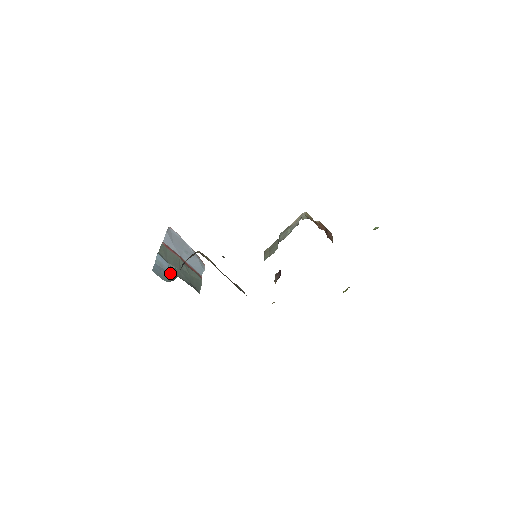
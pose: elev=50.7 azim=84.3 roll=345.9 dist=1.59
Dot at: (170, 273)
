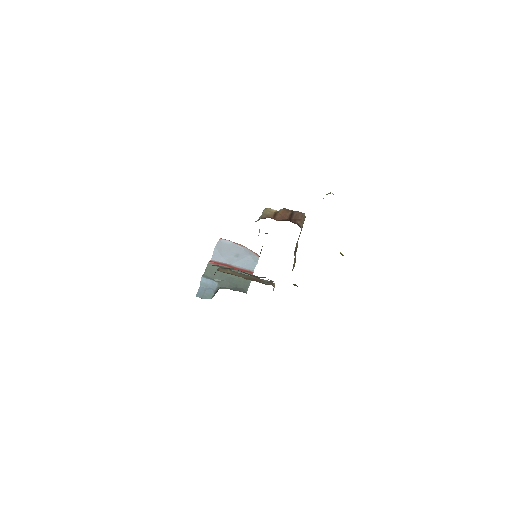
Dot at: (216, 288)
